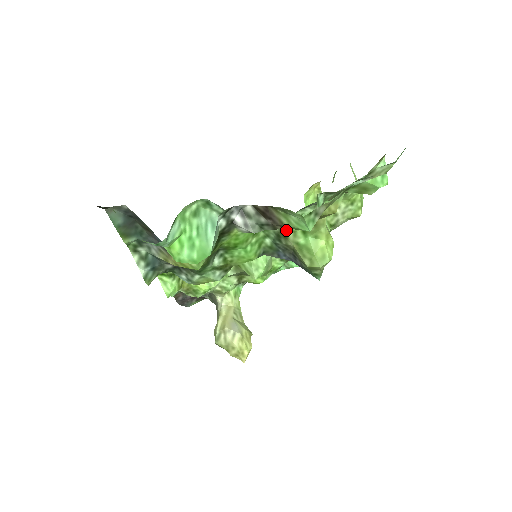
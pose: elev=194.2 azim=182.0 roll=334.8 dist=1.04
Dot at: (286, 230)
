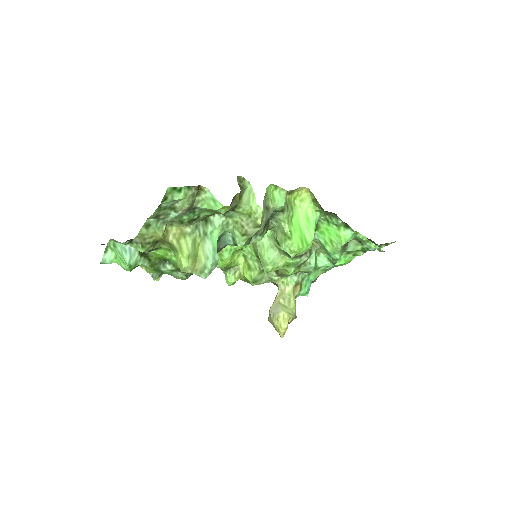
Dot at: (169, 248)
